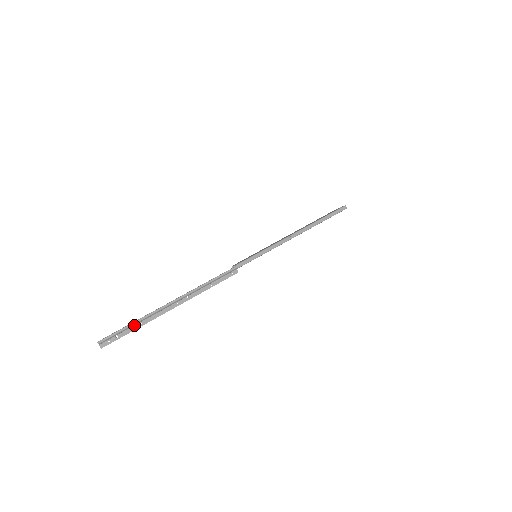
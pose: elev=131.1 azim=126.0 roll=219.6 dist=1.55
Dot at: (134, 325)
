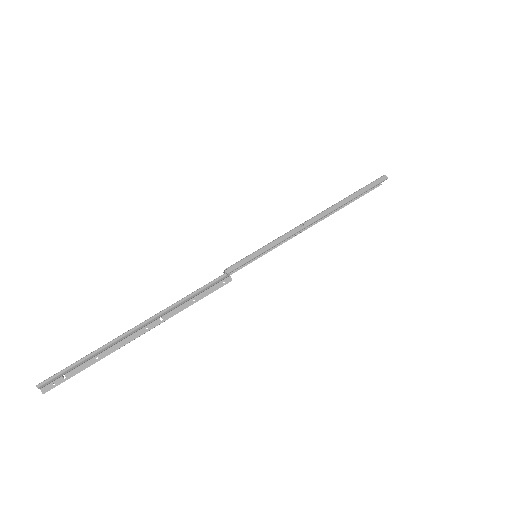
Dot at: (87, 360)
